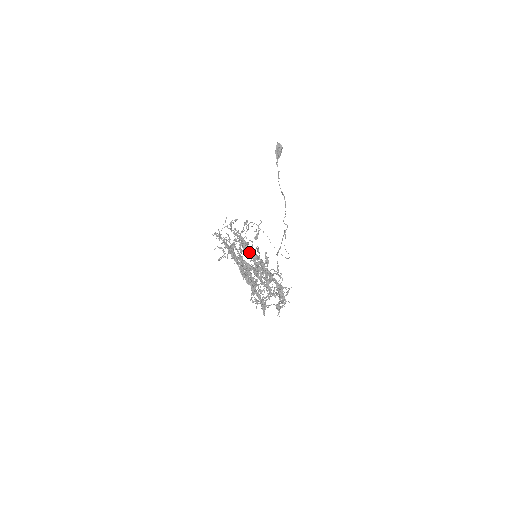
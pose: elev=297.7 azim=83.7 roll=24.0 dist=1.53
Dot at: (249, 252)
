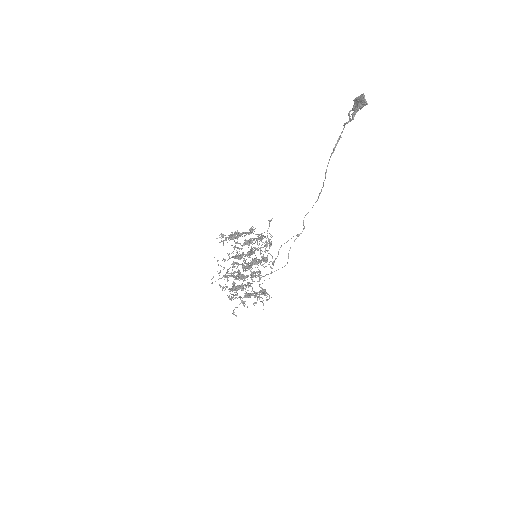
Dot at: occluded
